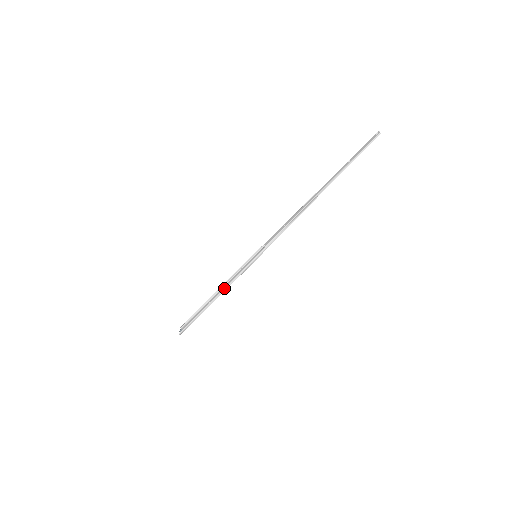
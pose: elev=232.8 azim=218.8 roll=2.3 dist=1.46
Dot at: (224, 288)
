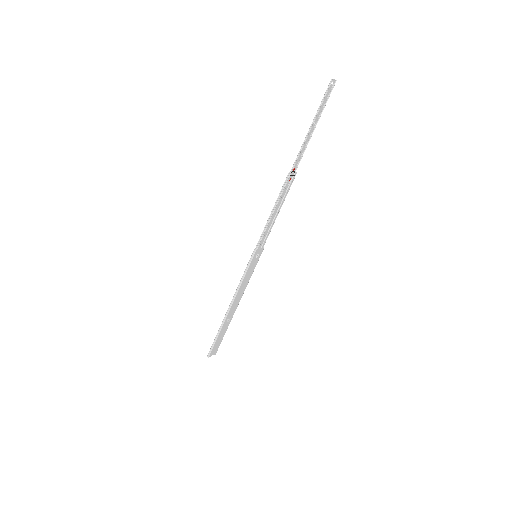
Dot at: (233, 296)
